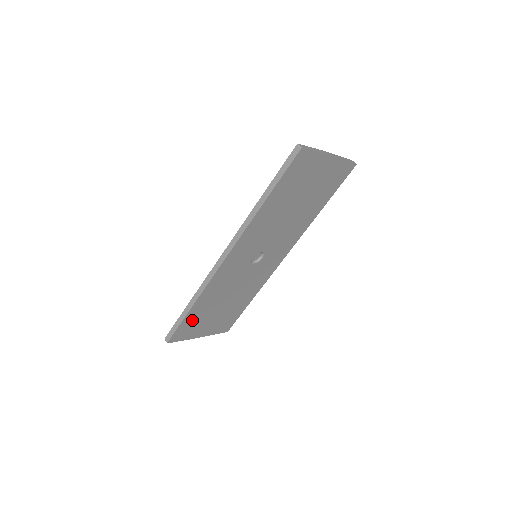
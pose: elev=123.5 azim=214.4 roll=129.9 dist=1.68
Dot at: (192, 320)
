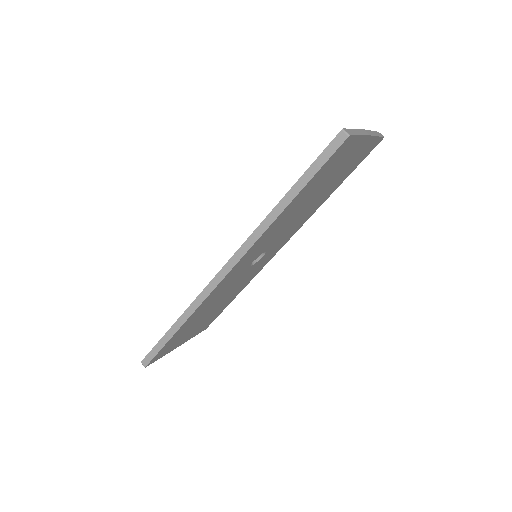
Dot at: (176, 338)
